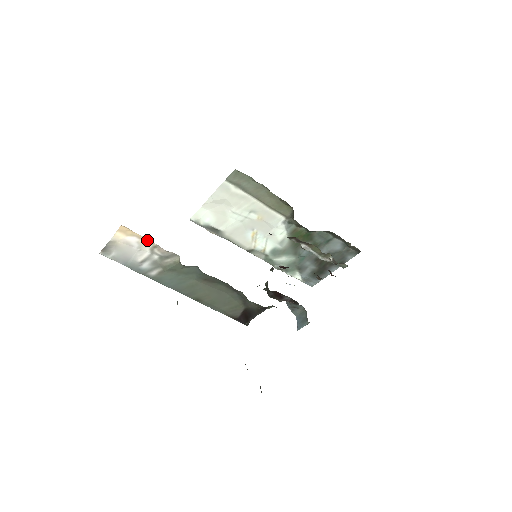
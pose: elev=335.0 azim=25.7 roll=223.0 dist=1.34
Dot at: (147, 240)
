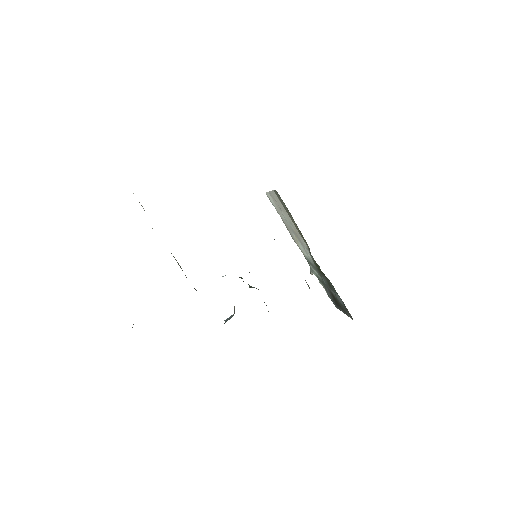
Dot at: occluded
